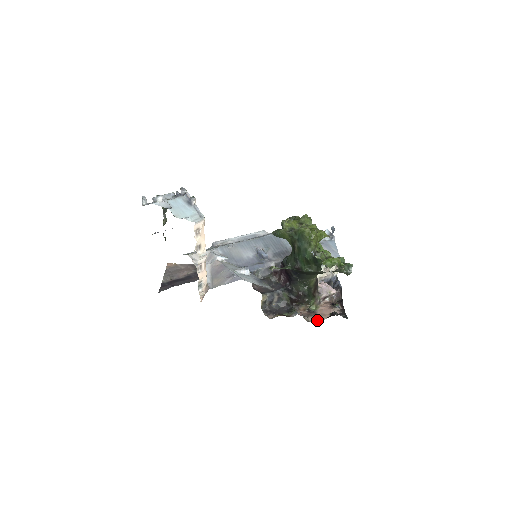
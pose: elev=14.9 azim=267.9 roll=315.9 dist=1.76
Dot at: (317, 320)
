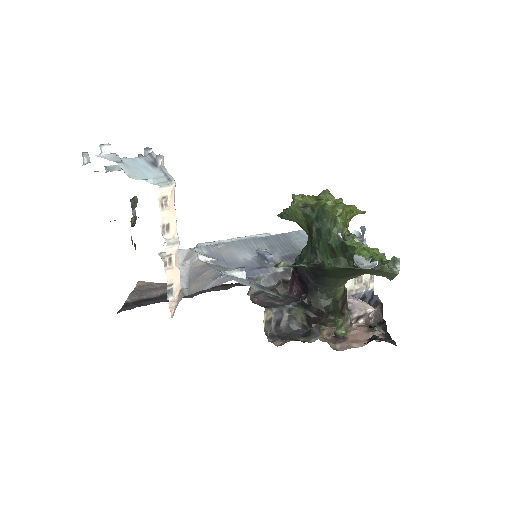
Dot at: (349, 348)
